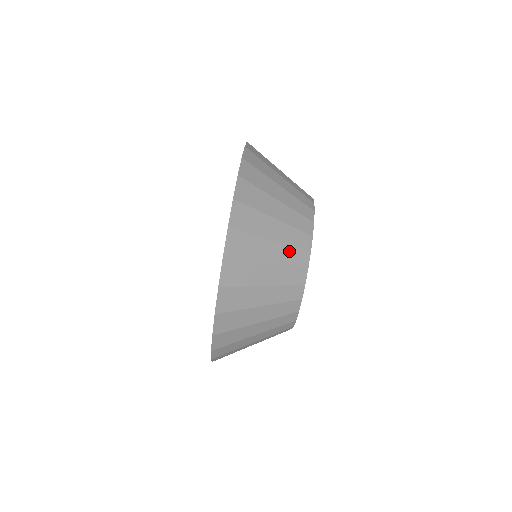
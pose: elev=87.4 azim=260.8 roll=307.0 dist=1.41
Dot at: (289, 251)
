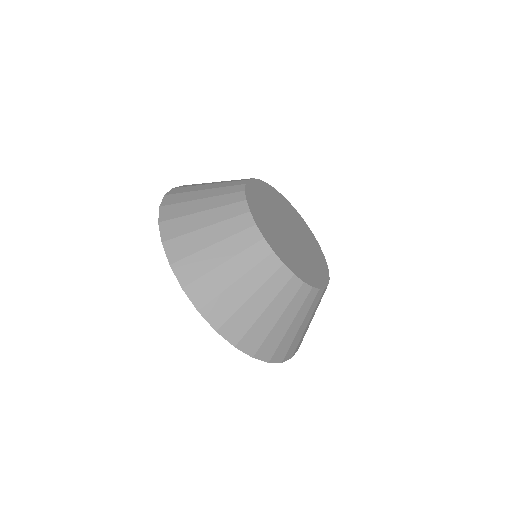
Dot at: (235, 240)
